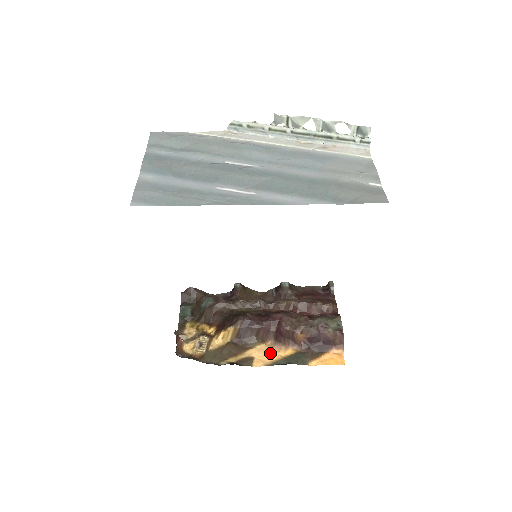
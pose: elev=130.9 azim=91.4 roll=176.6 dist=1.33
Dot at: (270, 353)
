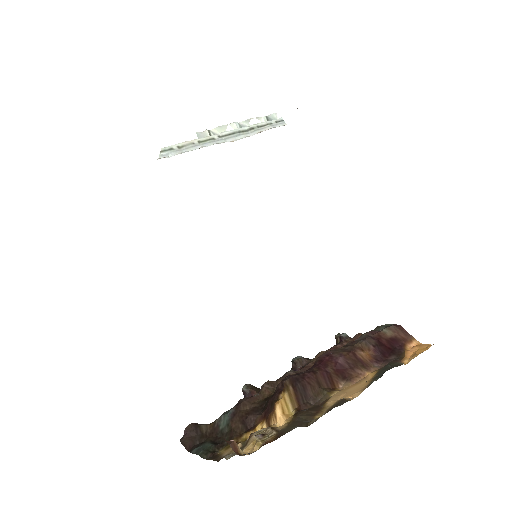
Dot at: (353, 388)
